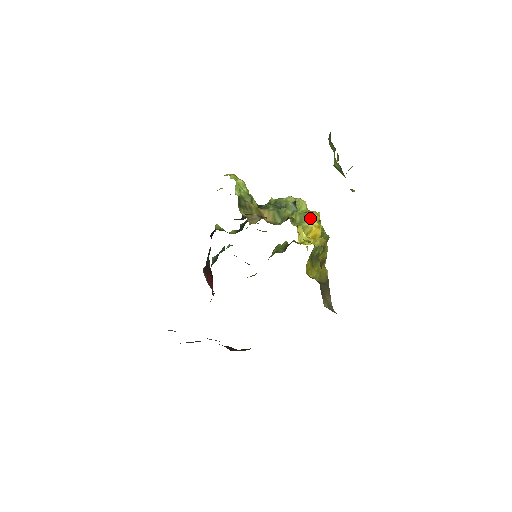
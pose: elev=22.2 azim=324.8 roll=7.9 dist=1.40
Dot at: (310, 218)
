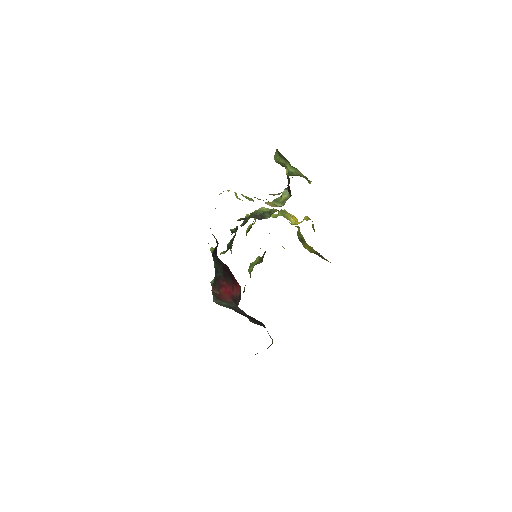
Dot at: (287, 212)
